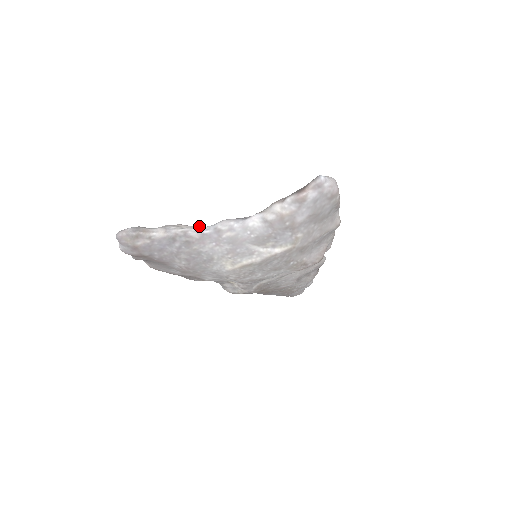
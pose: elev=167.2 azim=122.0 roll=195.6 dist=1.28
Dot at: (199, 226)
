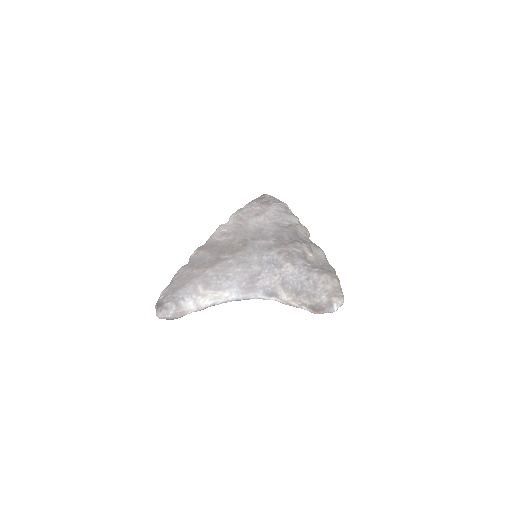
Dot at: (218, 278)
